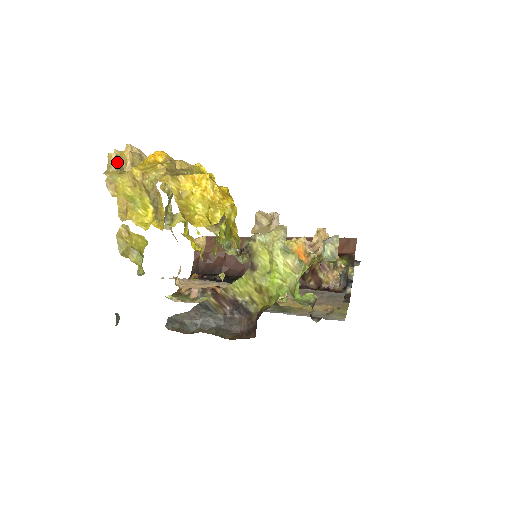
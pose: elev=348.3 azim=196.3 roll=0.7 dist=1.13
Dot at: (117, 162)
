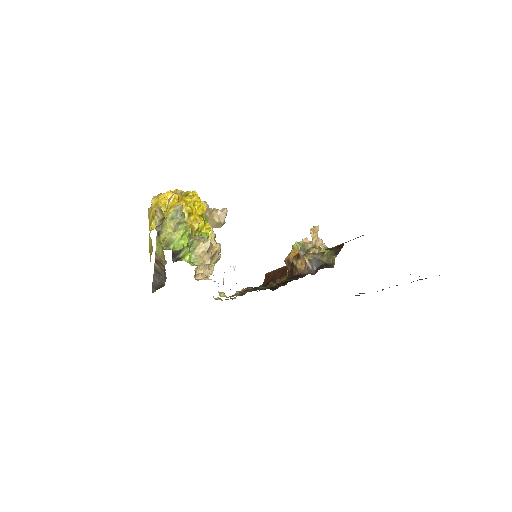
Dot at: occluded
